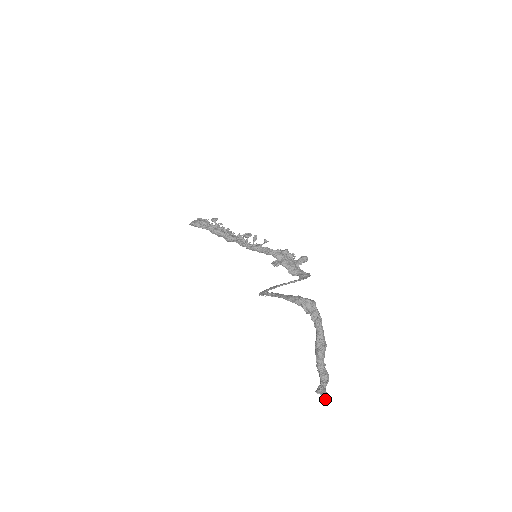
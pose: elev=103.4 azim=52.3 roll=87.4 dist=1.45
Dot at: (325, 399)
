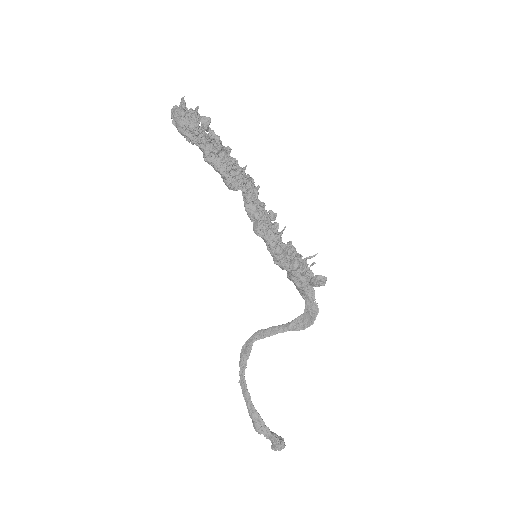
Dot at: occluded
